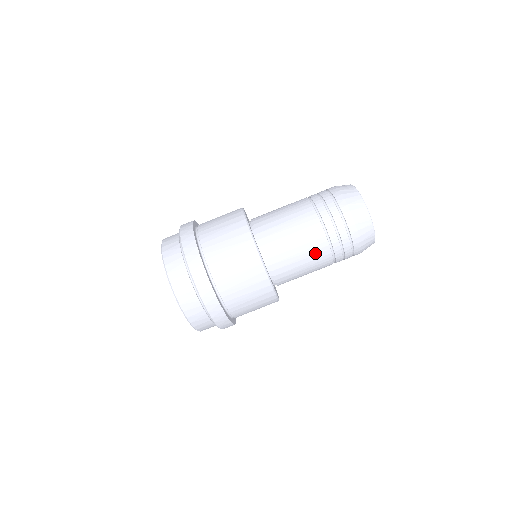
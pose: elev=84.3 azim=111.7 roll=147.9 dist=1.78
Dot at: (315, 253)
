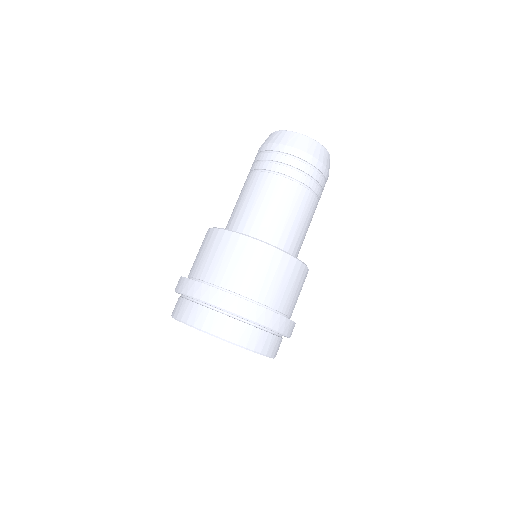
Dot at: (281, 194)
